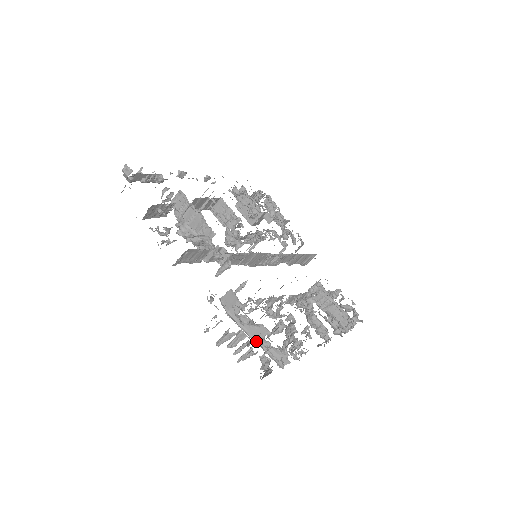
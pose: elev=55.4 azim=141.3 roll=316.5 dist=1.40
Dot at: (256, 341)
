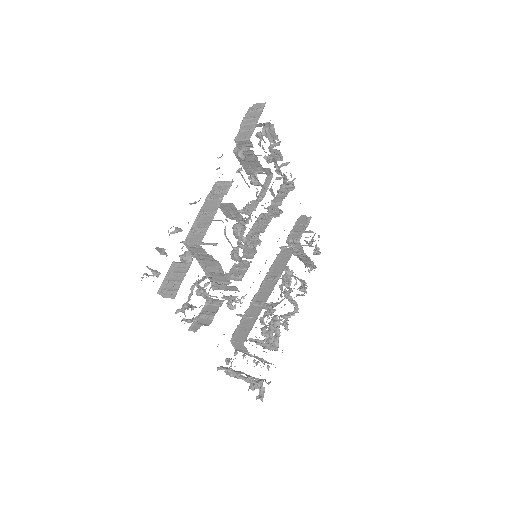
Dot at: occluded
